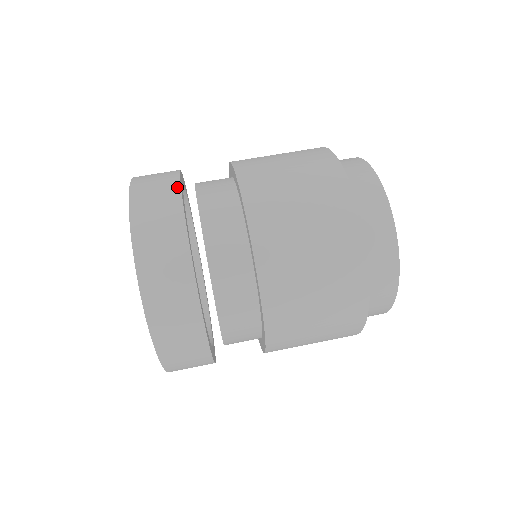
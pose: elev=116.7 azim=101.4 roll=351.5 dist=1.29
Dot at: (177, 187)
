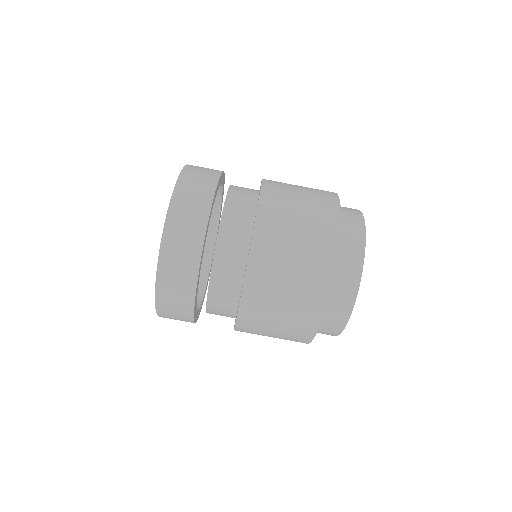
Dot at: (192, 296)
